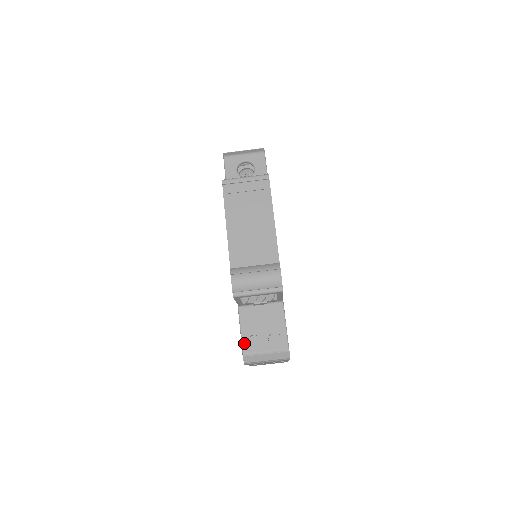
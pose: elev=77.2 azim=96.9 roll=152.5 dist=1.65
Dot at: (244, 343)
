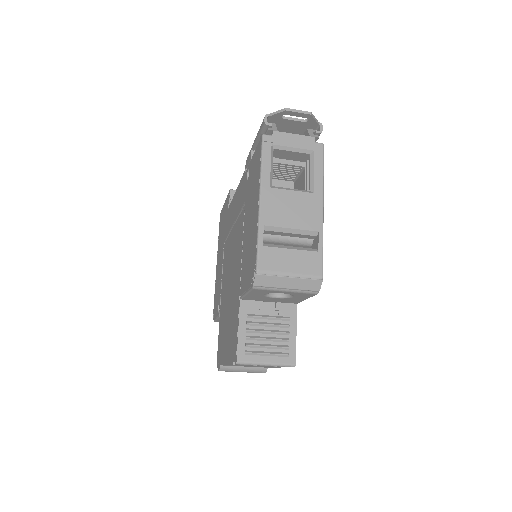
Dot at: (217, 321)
